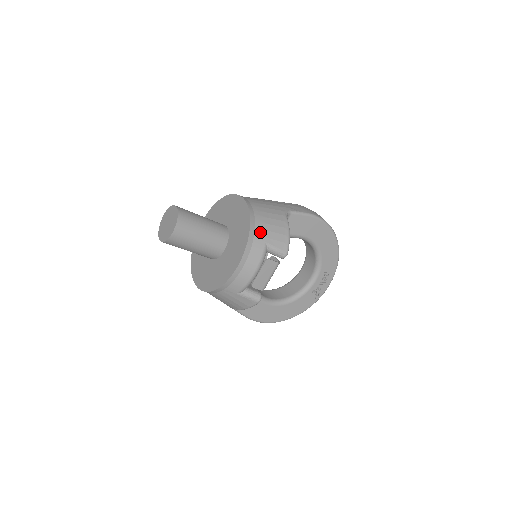
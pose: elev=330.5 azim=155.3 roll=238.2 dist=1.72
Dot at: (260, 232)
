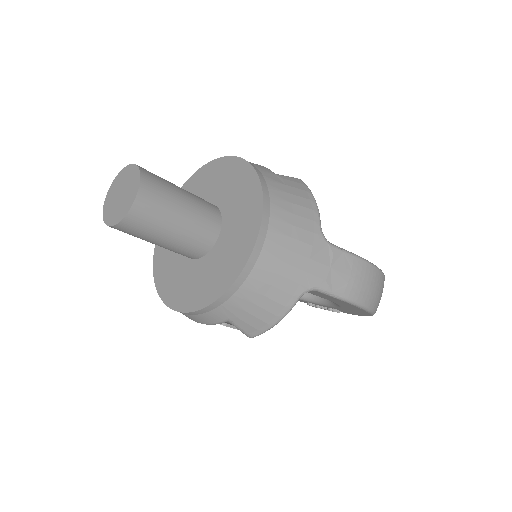
Dot at: (230, 308)
